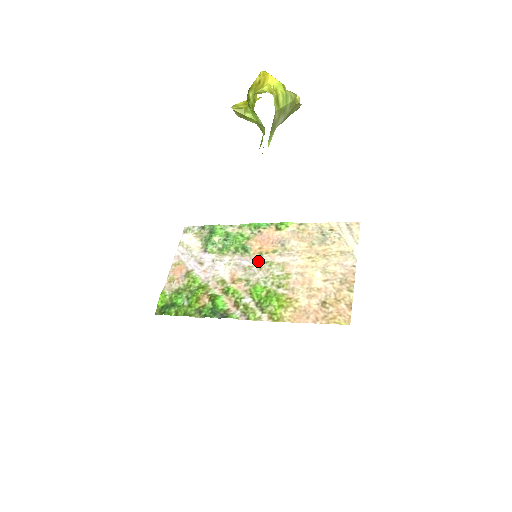
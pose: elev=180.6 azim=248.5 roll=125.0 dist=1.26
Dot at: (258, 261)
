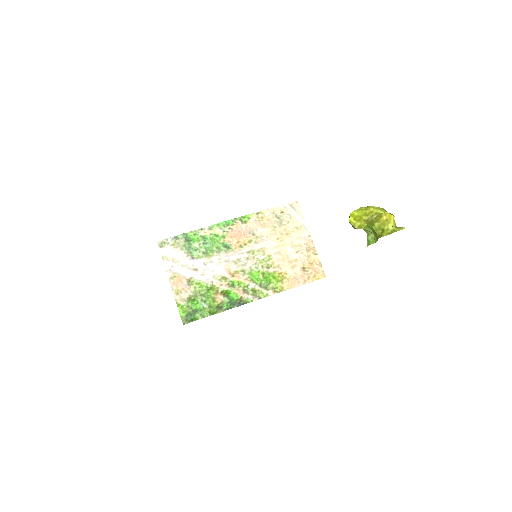
Dot at: (242, 253)
